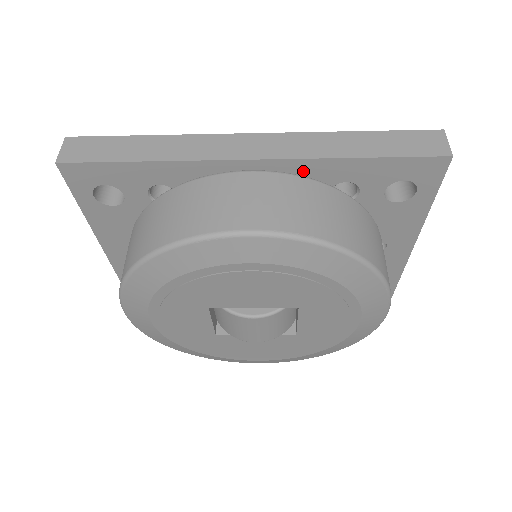
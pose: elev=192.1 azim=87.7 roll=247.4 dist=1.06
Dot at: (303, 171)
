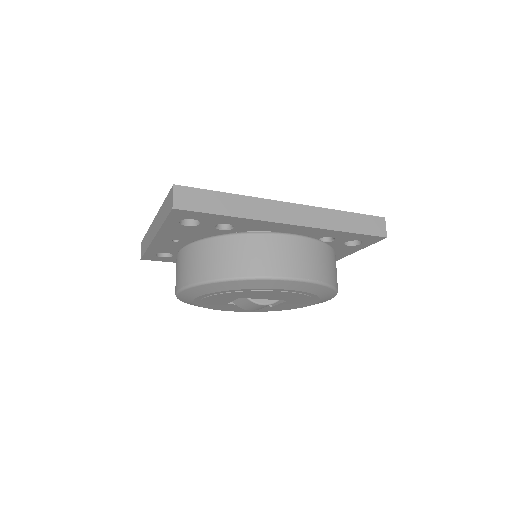
Dot at: (313, 231)
